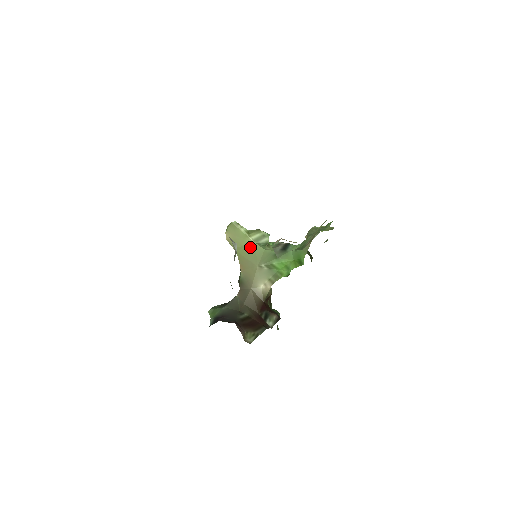
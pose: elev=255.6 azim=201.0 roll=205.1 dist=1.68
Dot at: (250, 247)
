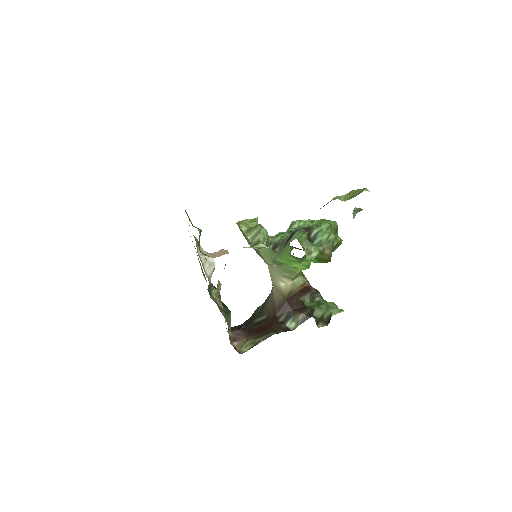
Dot at: occluded
